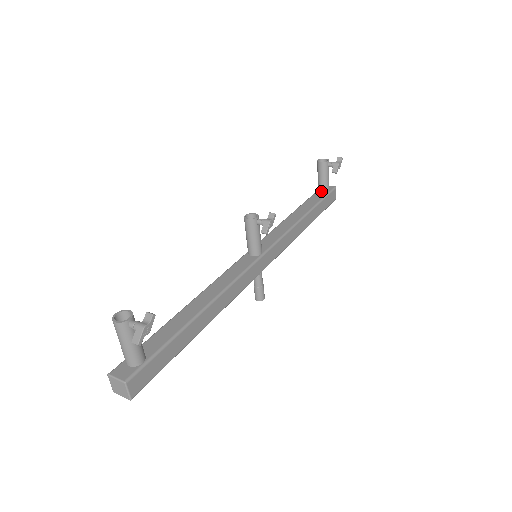
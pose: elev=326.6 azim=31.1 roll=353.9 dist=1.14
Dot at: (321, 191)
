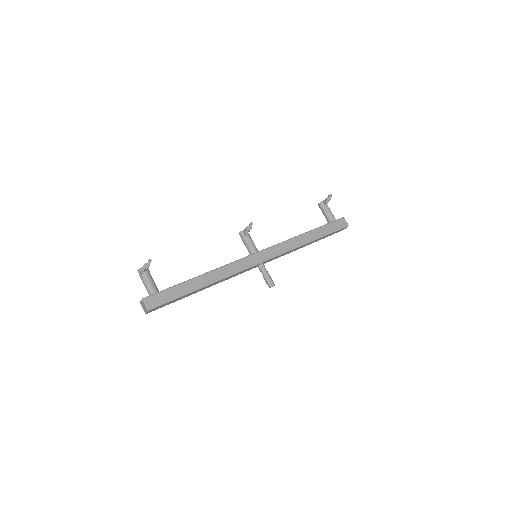
Dot at: (329, 222)
